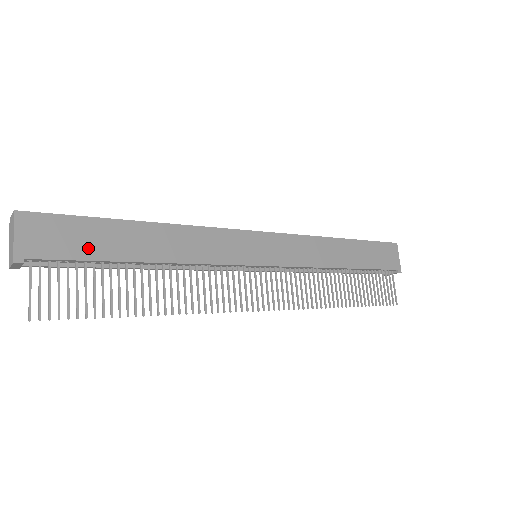
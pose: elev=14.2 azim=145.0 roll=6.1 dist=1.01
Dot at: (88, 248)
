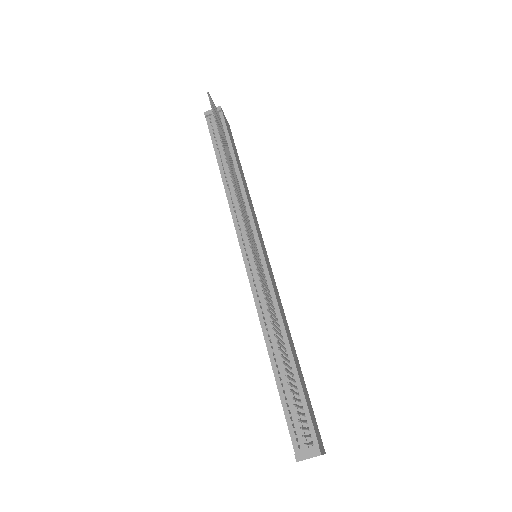
Dot at: (232, 141)
